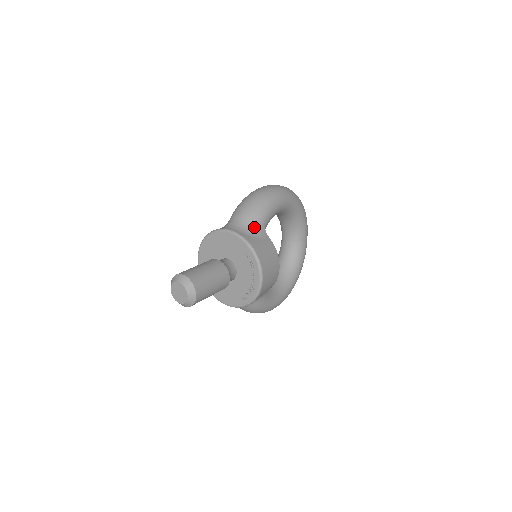
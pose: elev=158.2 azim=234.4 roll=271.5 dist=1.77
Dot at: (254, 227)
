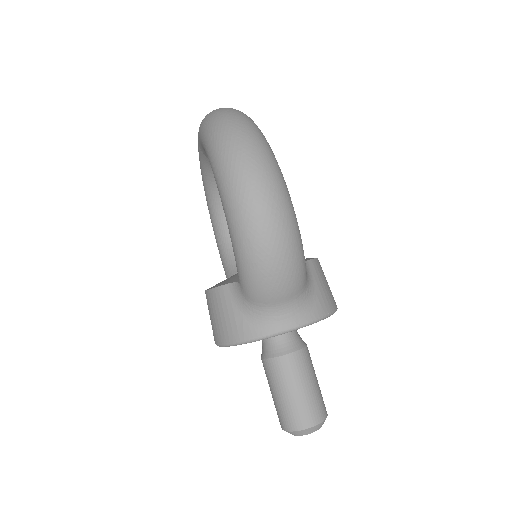
Dot at: (305, 287)
